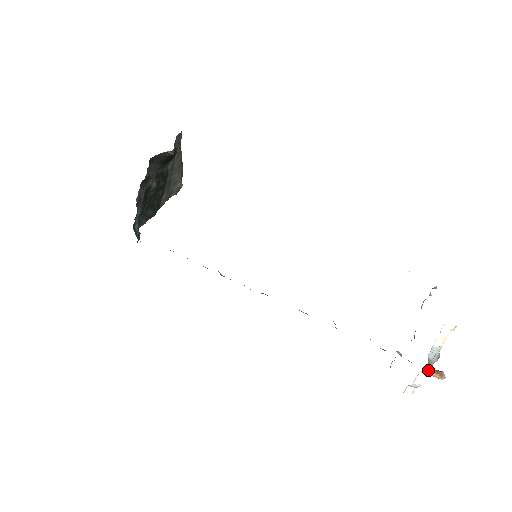
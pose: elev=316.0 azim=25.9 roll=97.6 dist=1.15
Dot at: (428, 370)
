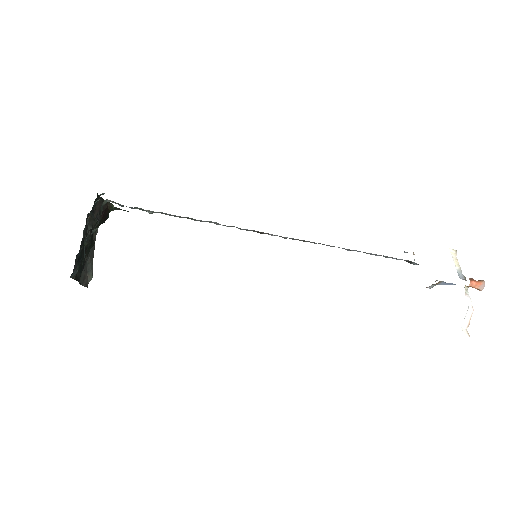
Dot at: (471, 280)
